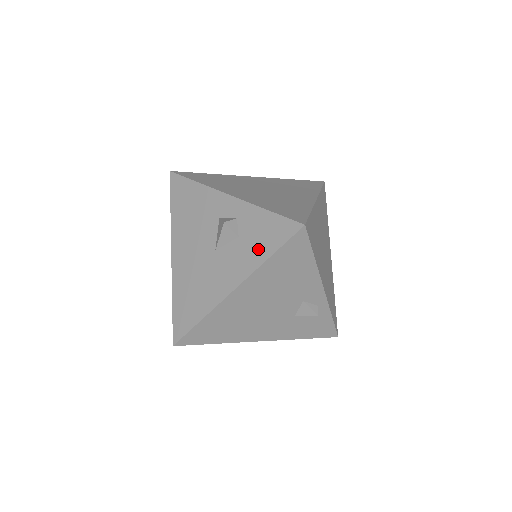
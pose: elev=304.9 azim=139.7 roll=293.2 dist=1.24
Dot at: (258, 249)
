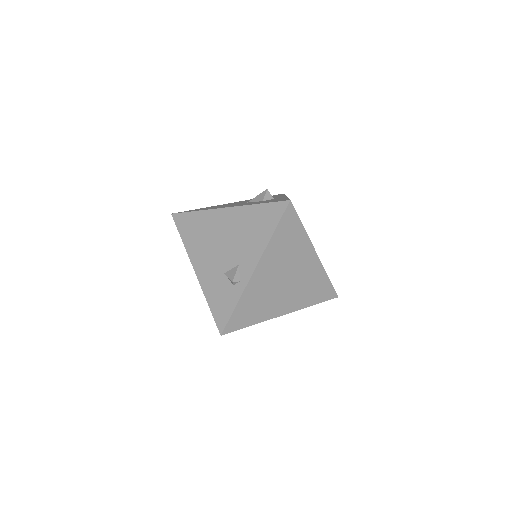
Dot at: (261, 202)
